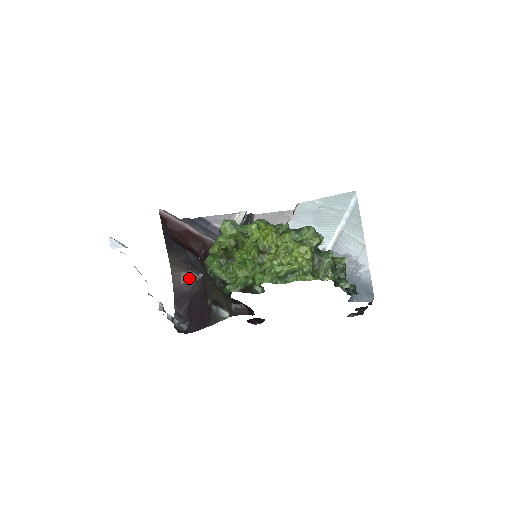
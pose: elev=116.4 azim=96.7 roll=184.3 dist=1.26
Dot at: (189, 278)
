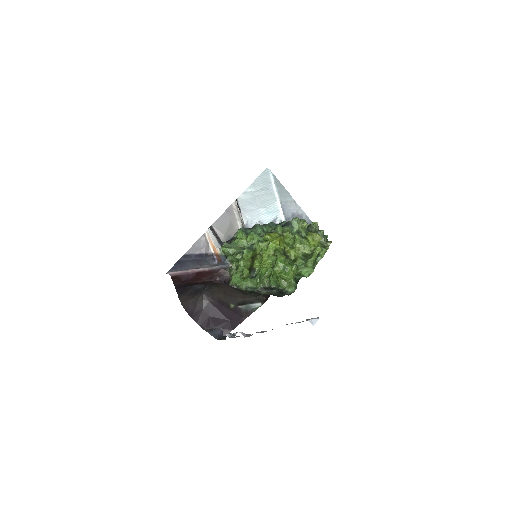
Dot at: (197, 301)
